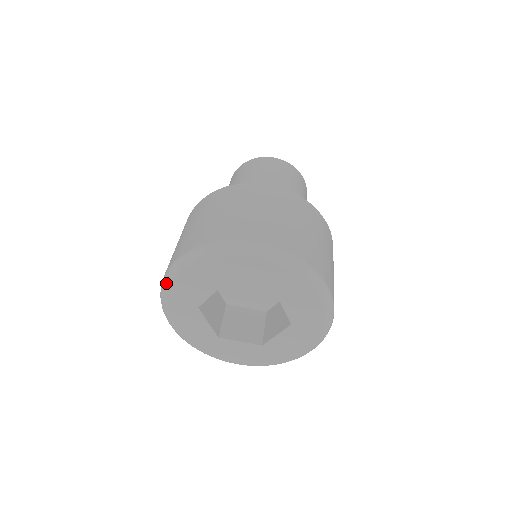
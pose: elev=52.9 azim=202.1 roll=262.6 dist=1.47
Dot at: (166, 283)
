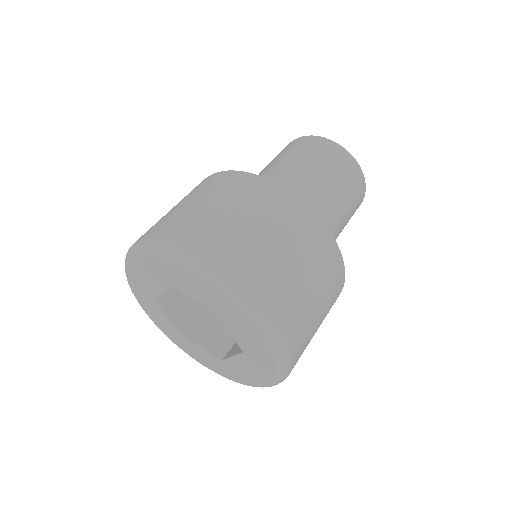
Dot at: (169, 254)
